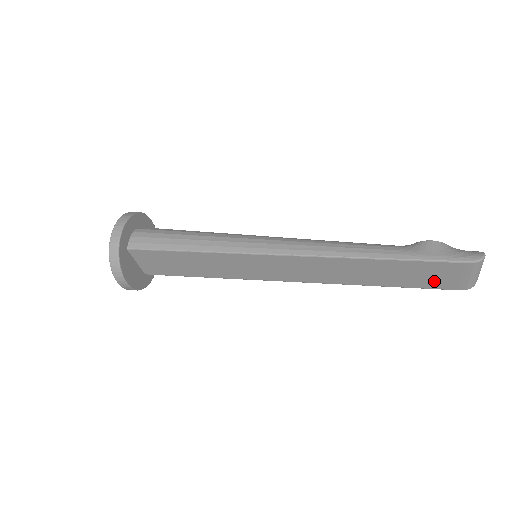
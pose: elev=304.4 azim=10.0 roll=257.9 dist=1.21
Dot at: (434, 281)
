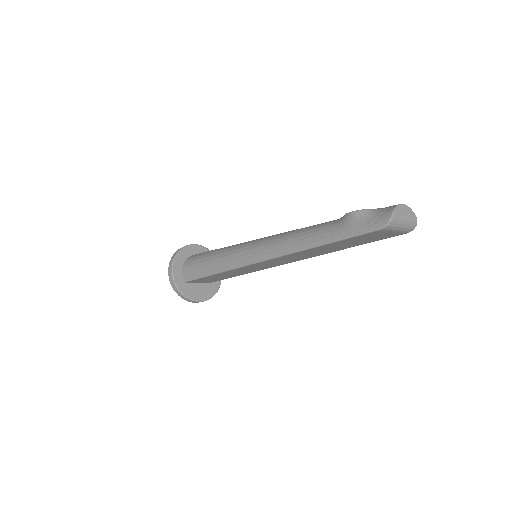
Dot at: (377, 238)
